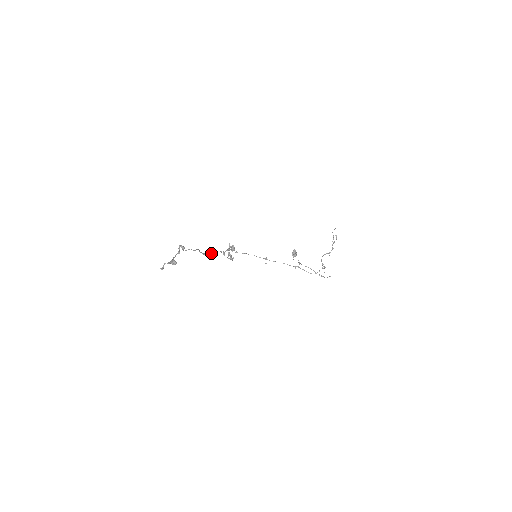
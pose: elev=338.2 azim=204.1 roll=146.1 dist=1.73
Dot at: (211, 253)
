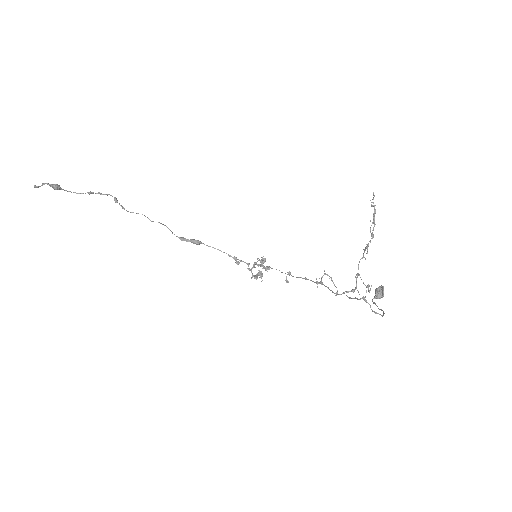
Dot at: (191, 240)
